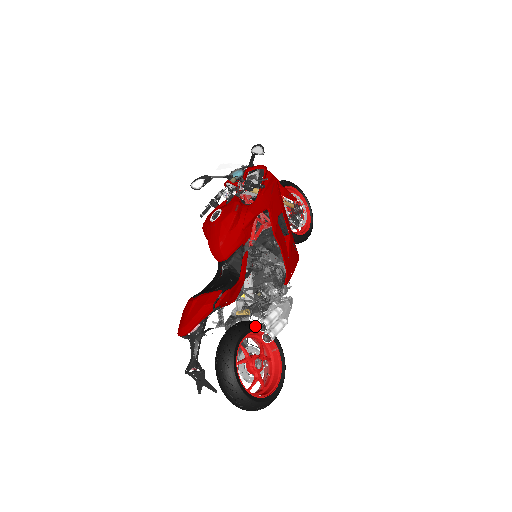
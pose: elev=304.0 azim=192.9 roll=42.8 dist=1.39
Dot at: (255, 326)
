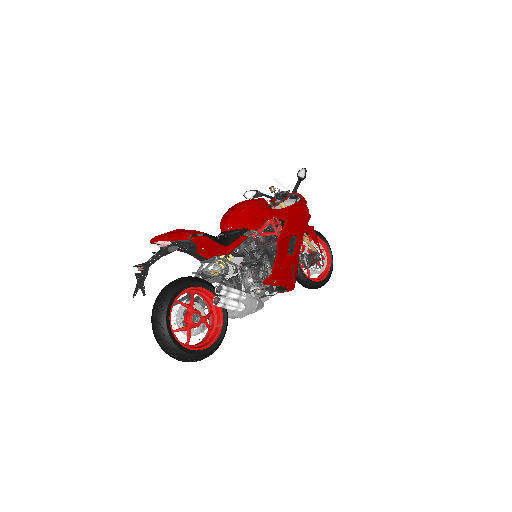
Dot at: (215, 289)
